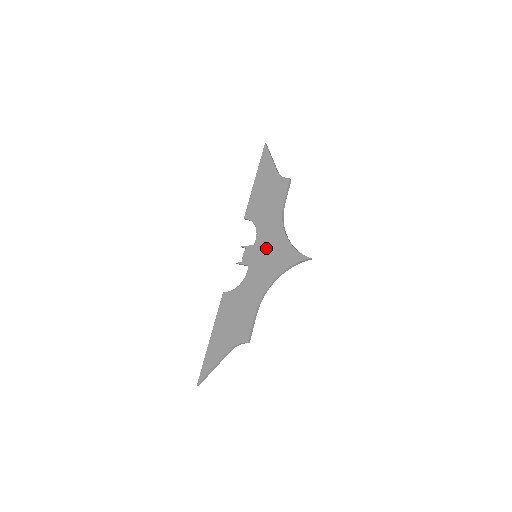
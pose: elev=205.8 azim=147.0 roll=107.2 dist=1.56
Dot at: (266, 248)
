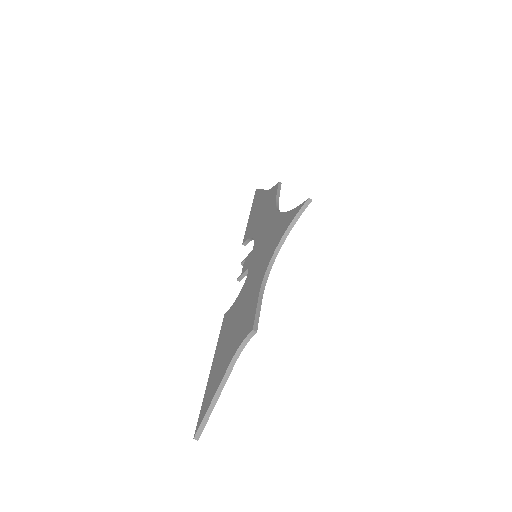
Dot at: (264, 239)
